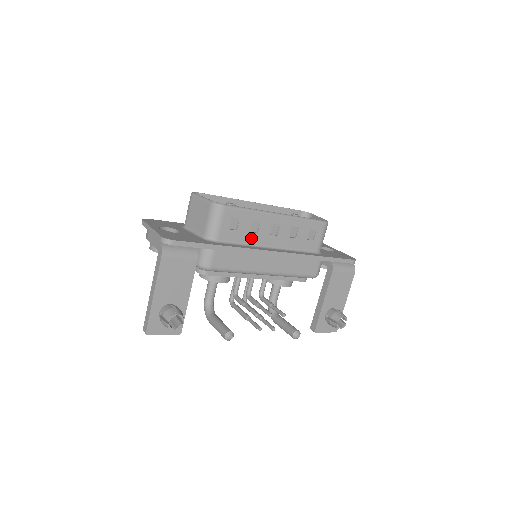
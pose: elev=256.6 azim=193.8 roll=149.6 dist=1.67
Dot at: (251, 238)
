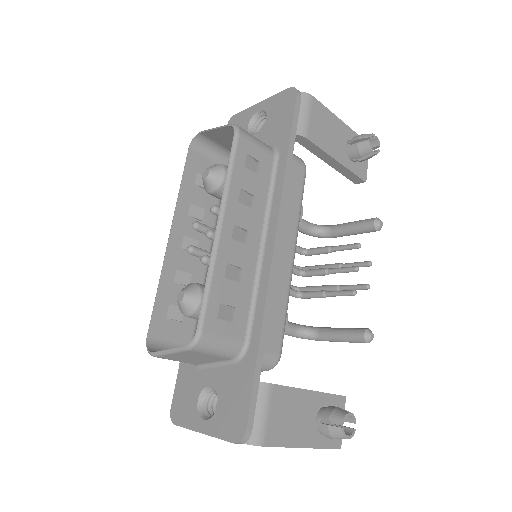
Dot at: (247, 281)
